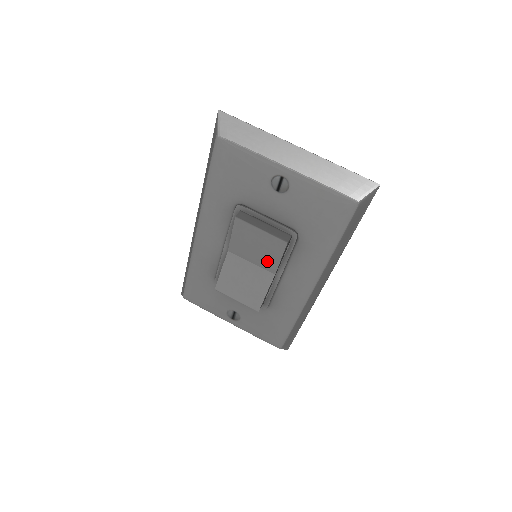
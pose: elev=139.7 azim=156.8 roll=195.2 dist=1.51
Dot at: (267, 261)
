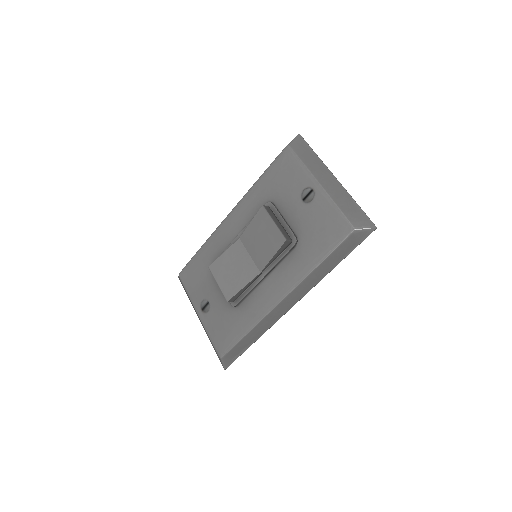
Dot at: (262, 256)
